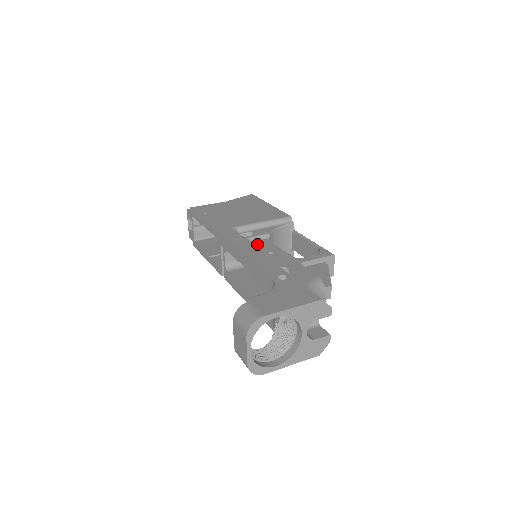
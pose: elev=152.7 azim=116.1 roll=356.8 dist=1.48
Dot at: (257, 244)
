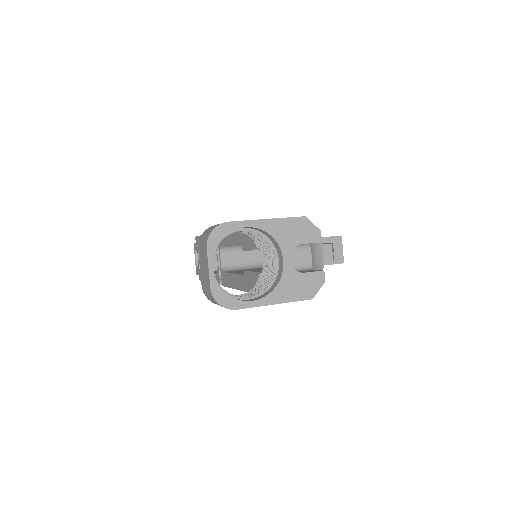
Dot at: occluded
